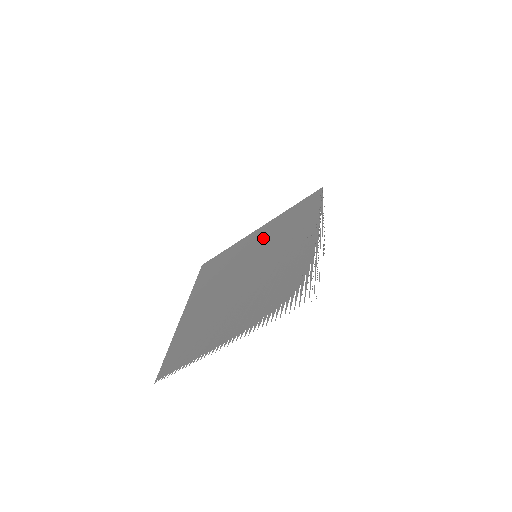
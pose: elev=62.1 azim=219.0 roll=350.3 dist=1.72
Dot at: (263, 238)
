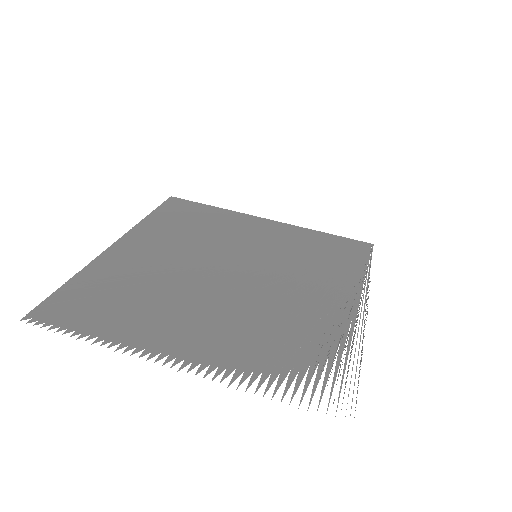
Dot at: (273, 239)
